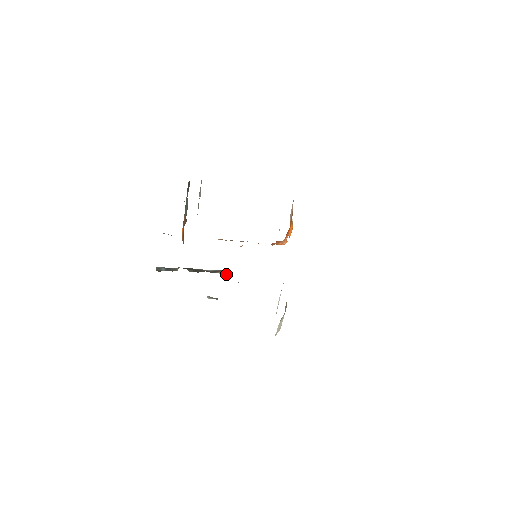
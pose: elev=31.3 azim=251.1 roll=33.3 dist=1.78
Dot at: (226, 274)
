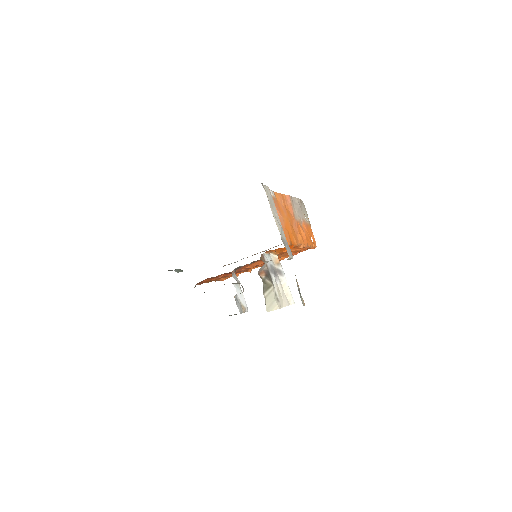
Dot at: occluded
